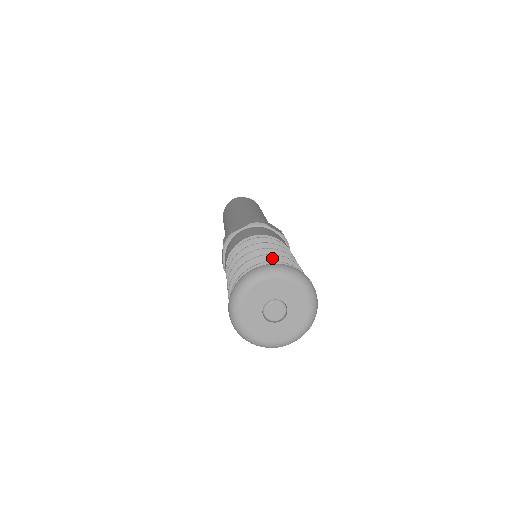
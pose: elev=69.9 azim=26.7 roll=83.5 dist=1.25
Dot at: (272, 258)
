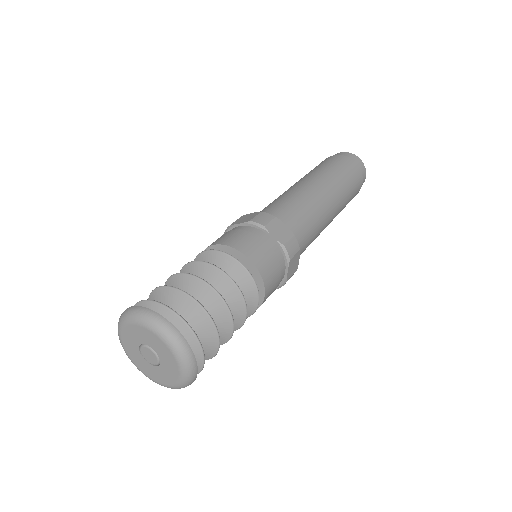
Dot at: (179, 294)
